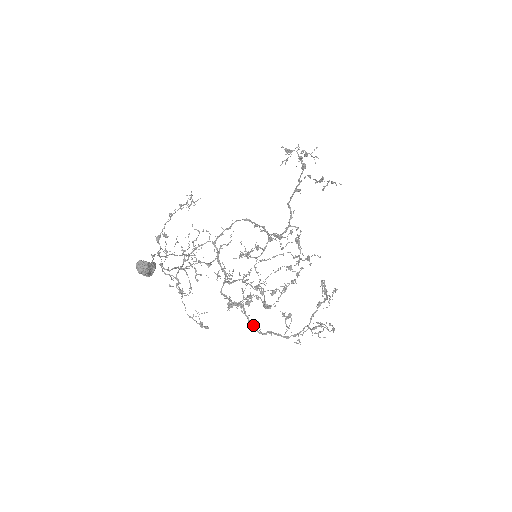
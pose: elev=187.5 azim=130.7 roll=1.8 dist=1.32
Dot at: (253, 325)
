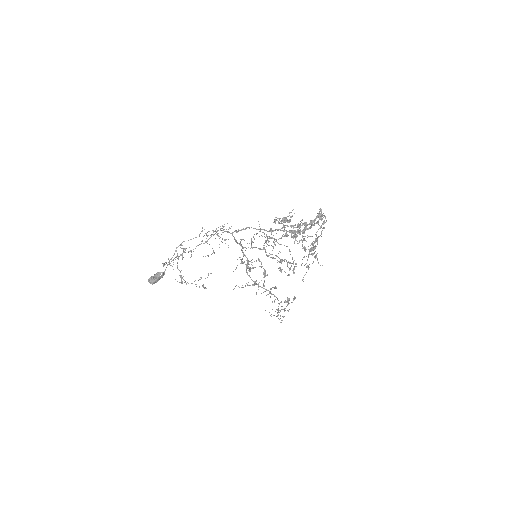
Dot at: occluded
